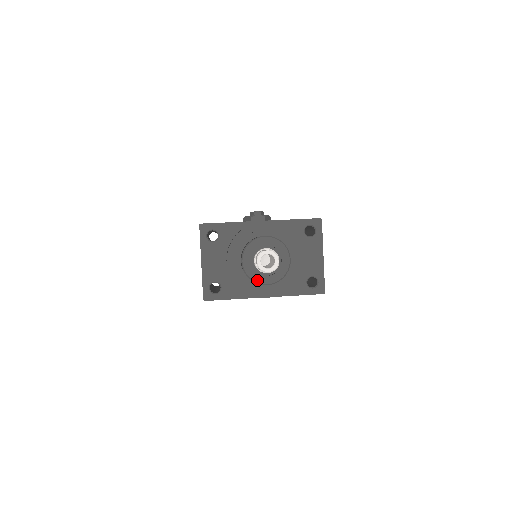
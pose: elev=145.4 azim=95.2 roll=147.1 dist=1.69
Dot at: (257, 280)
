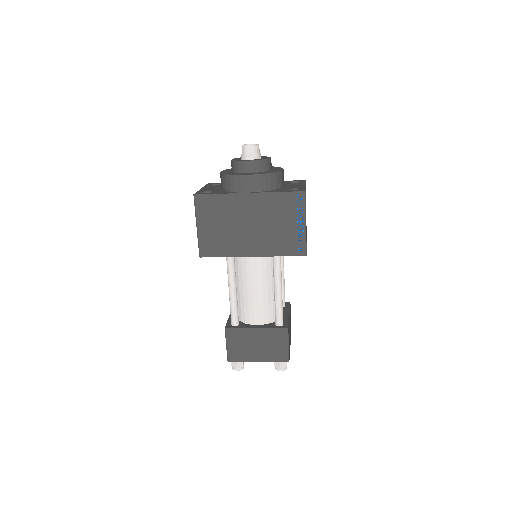
Dot at: (241, 160)
